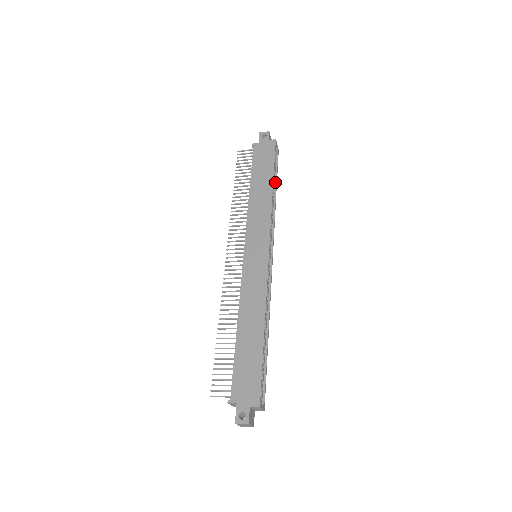
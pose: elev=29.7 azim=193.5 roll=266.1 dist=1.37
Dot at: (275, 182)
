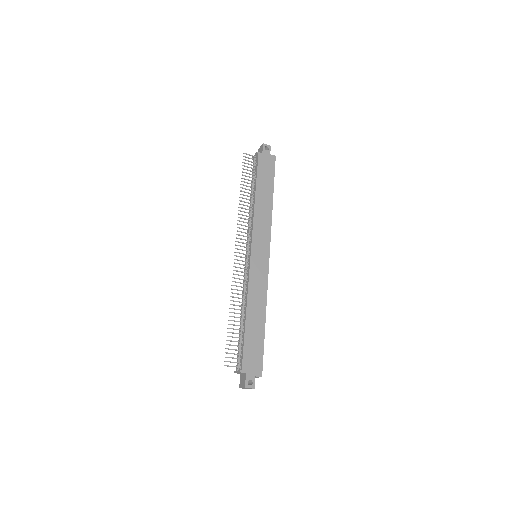
Dot at: occluded
